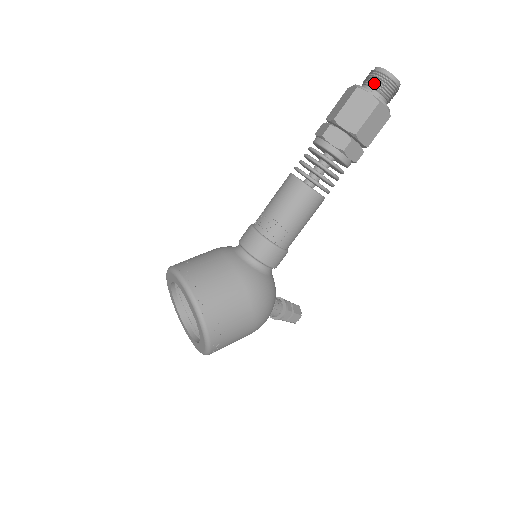
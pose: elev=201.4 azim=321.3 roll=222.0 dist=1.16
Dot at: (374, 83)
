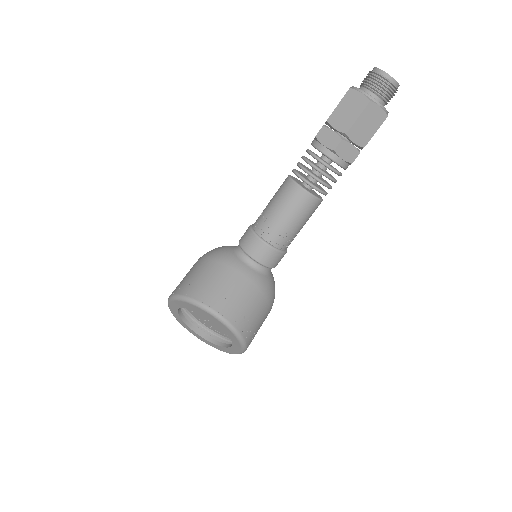
Dot at: (382, 92)
